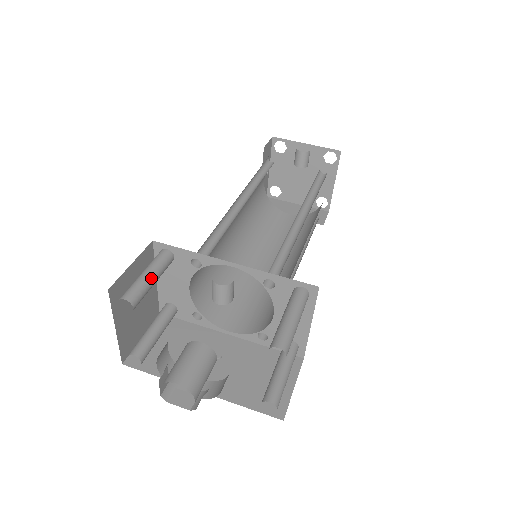
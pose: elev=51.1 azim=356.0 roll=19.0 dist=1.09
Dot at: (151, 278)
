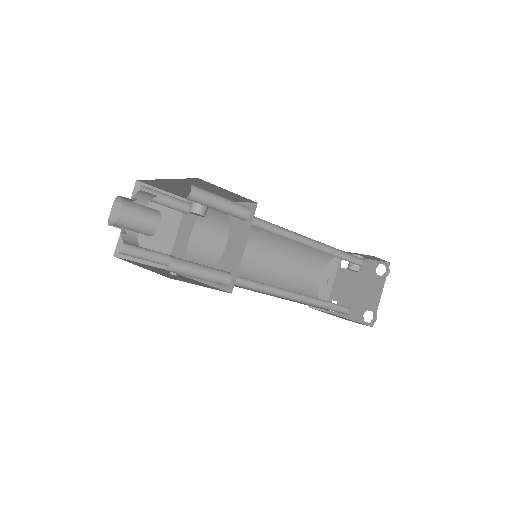
Dot at: (165, 195)
